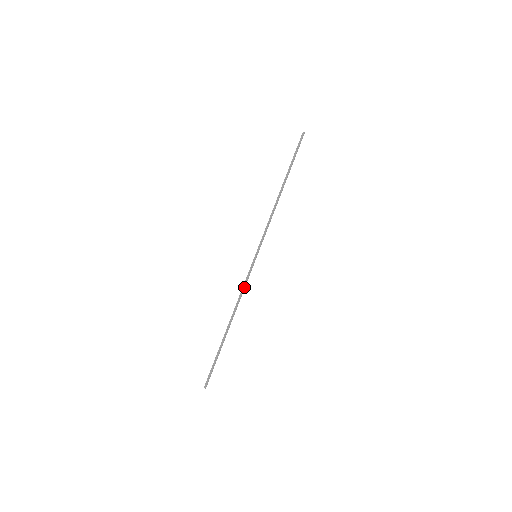
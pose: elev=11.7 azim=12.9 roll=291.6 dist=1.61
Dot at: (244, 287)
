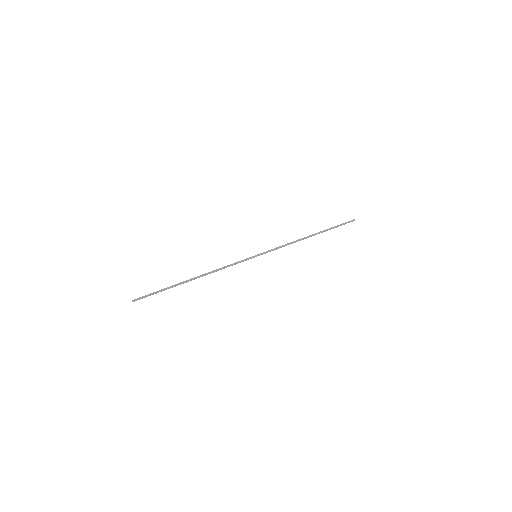
Dot at: (229, 266)
